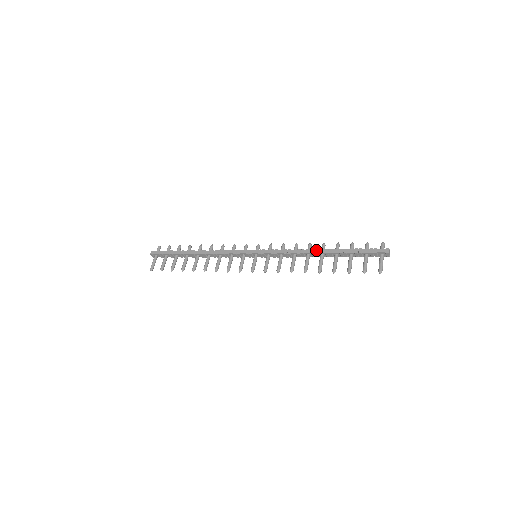
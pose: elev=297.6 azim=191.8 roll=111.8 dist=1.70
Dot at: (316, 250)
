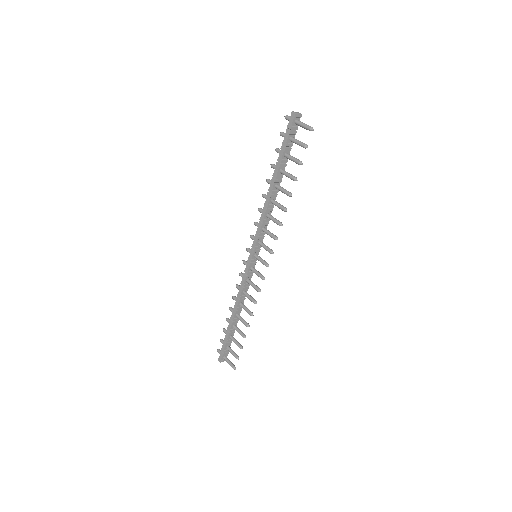
Dot at: (269, 191)
